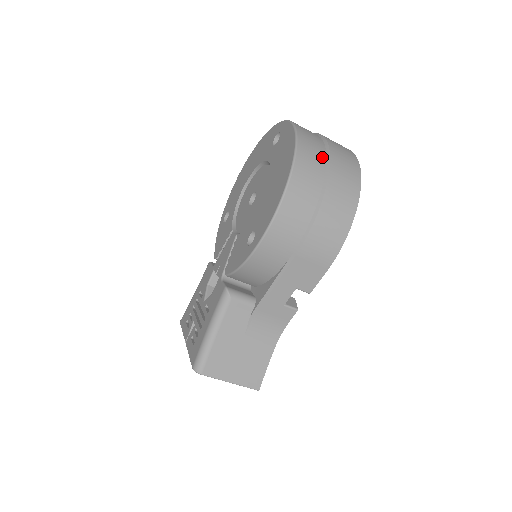
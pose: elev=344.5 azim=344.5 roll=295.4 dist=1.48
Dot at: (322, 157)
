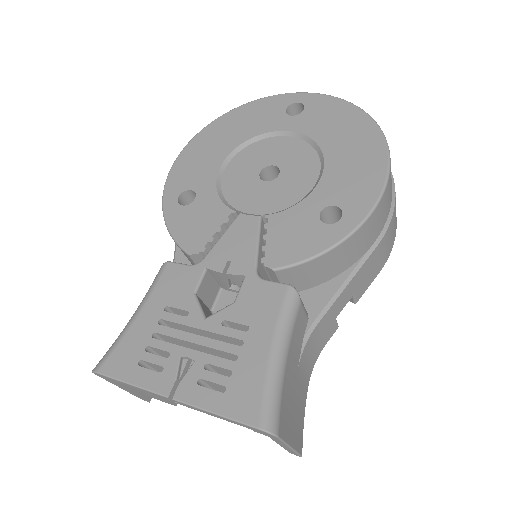
Dot at: occluded
